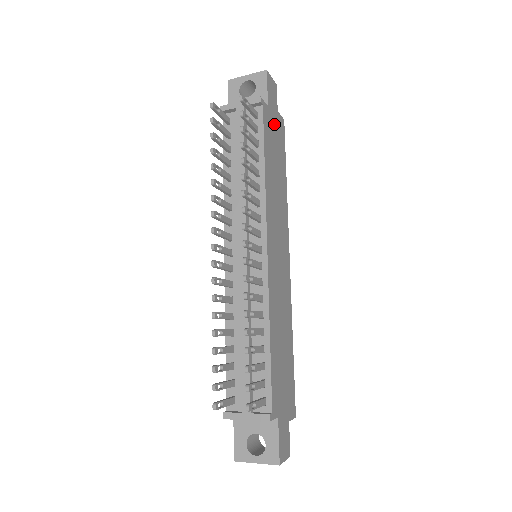
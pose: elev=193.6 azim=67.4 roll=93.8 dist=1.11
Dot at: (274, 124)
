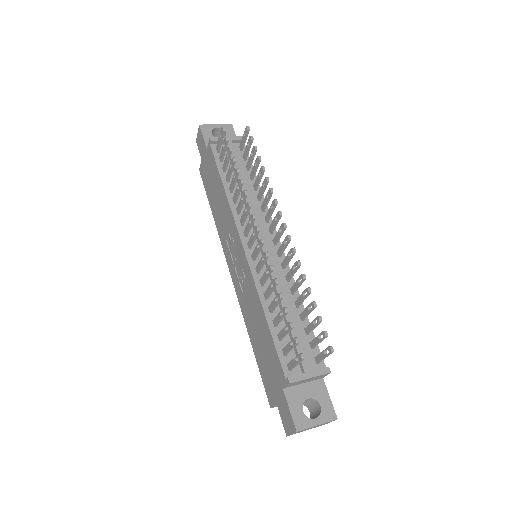
Dot at: occluded
